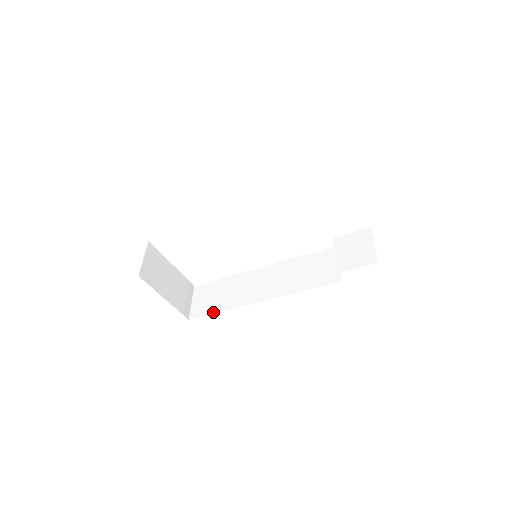
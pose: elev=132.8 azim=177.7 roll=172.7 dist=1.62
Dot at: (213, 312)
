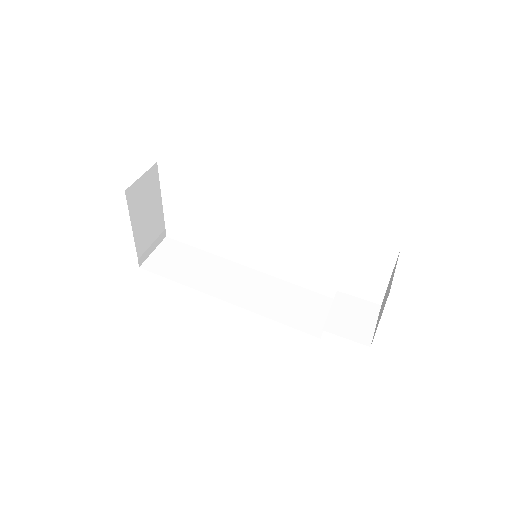
Dot at: (170, 277)
